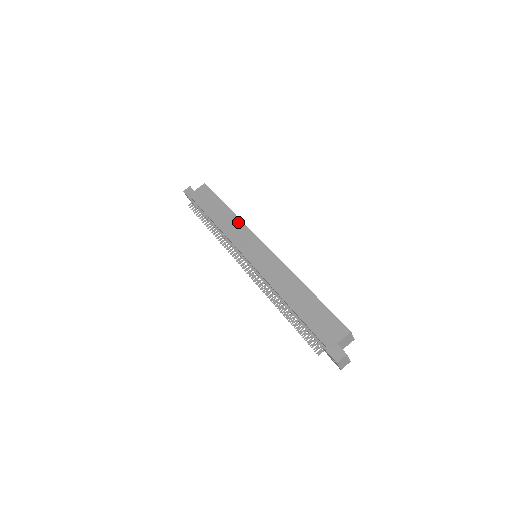
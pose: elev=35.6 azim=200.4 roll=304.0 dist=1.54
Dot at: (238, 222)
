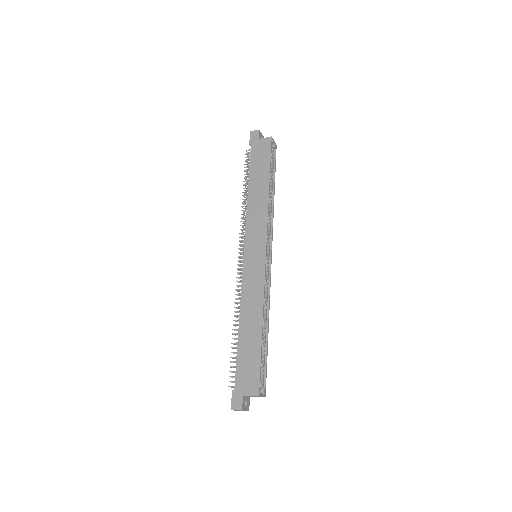
Dot at: (264, 210)
